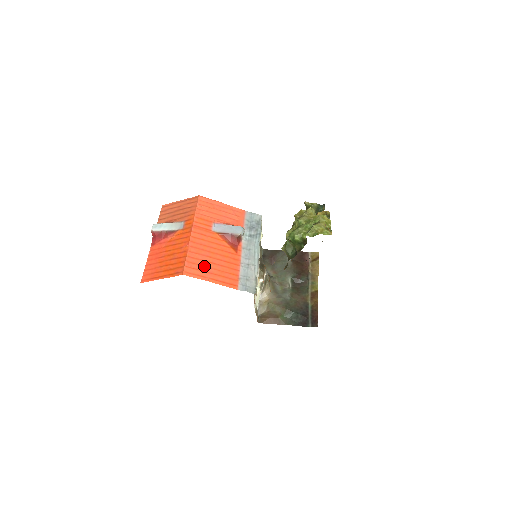
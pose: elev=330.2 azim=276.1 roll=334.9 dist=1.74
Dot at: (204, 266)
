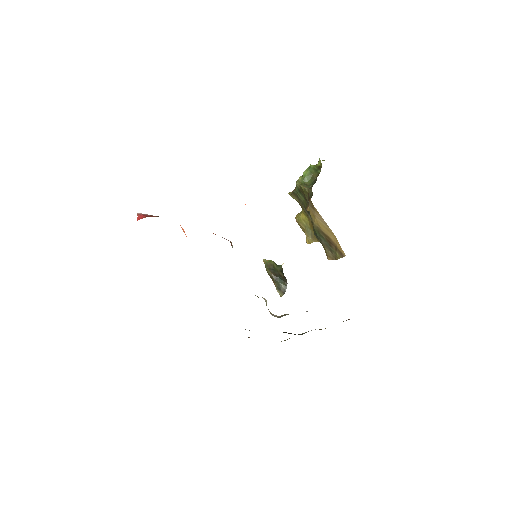
Dot at: occluded
